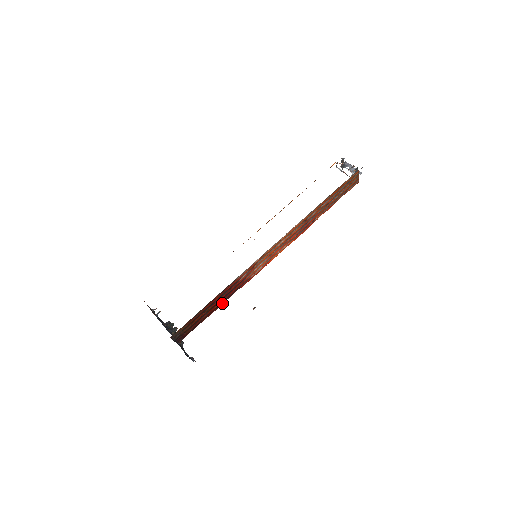
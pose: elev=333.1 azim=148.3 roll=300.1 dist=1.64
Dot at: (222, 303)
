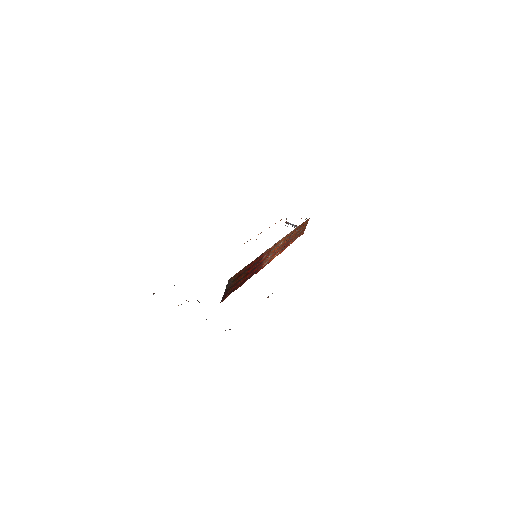
Dot at: (247, 279)
